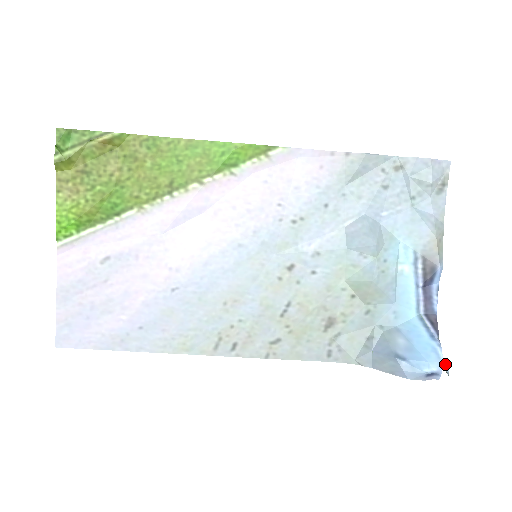
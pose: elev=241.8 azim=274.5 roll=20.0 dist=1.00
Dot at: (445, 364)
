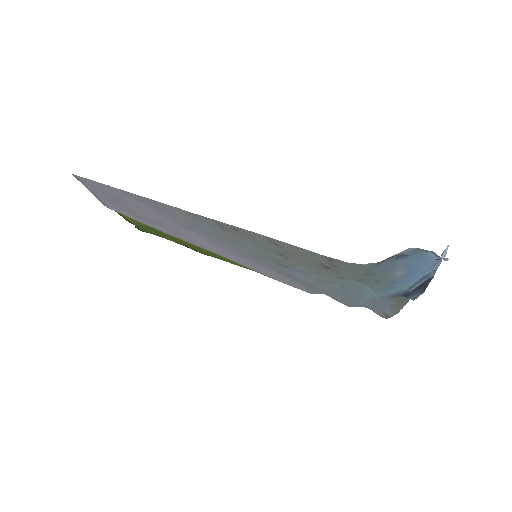
Dot at: (442, 253)
